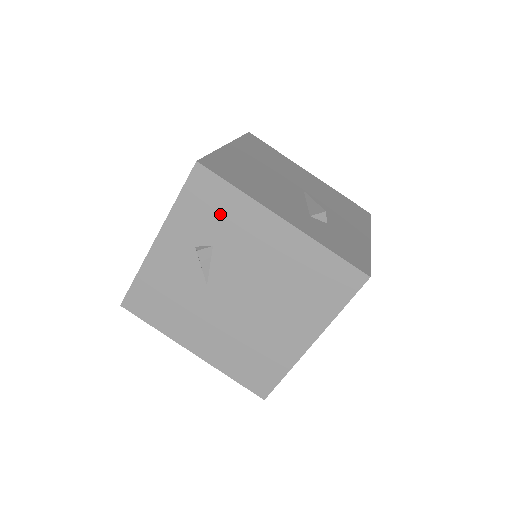
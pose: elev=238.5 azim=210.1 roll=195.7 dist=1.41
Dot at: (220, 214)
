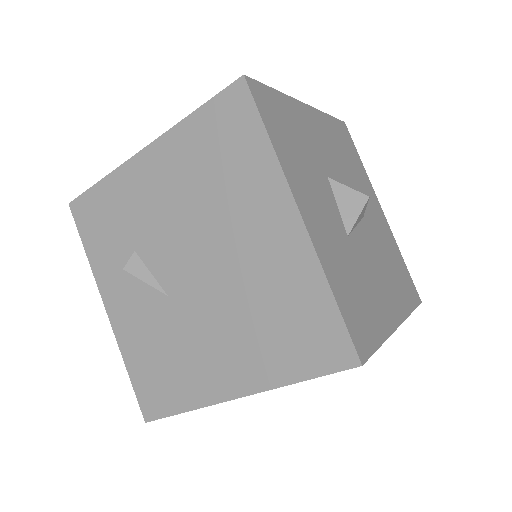
Dot at: (112, 217)
